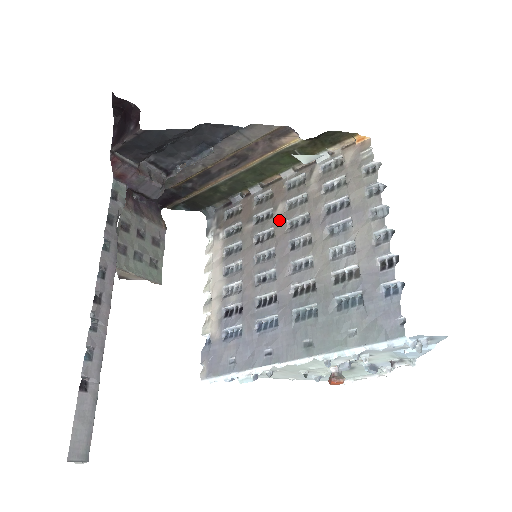
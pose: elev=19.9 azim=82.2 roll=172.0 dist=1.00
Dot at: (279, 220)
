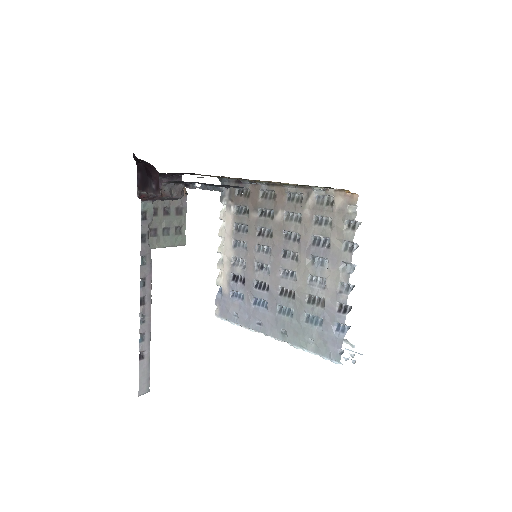
Dot at: (277, 226)
